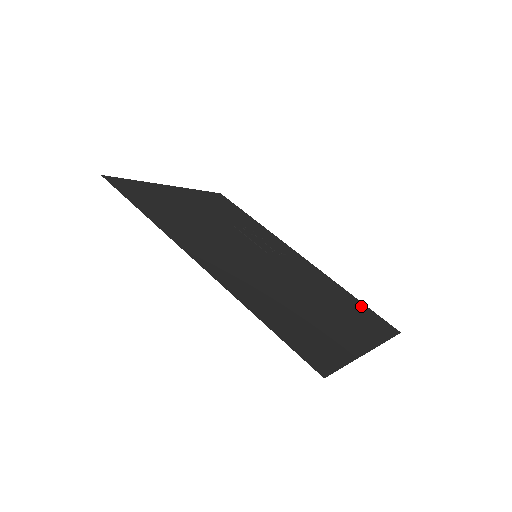
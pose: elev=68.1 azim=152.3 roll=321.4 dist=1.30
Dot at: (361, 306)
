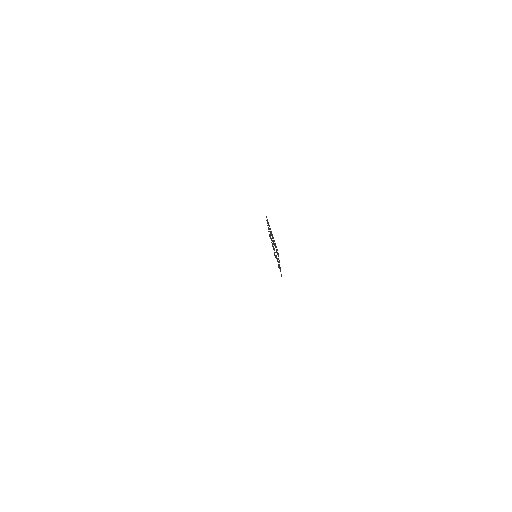
Dot at: occluded
